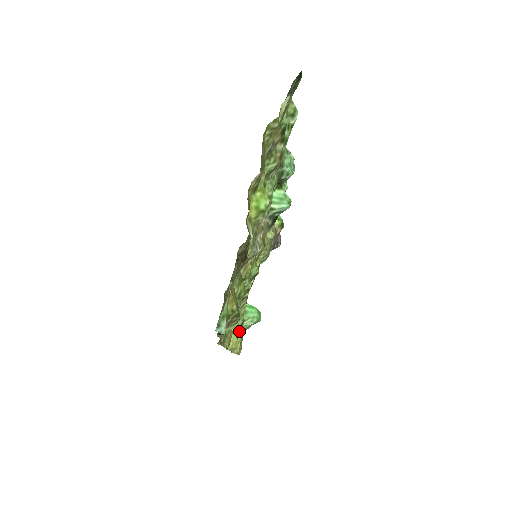
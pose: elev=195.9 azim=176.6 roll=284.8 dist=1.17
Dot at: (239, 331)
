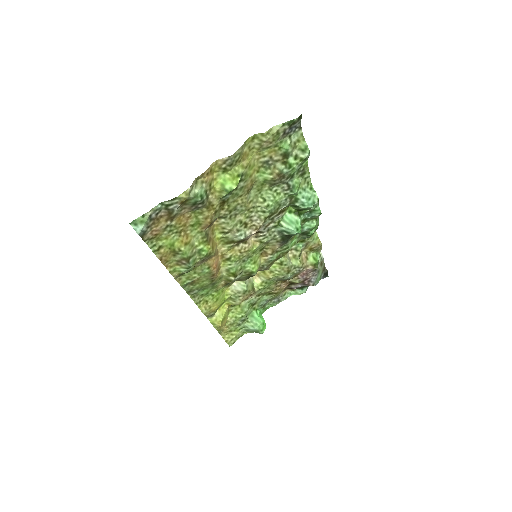
Dot at: (237, 324)
